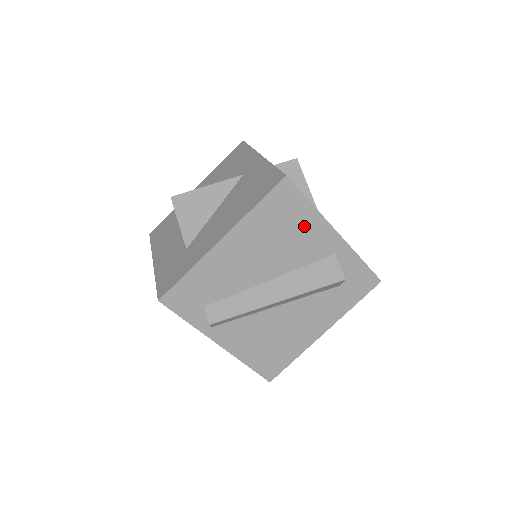
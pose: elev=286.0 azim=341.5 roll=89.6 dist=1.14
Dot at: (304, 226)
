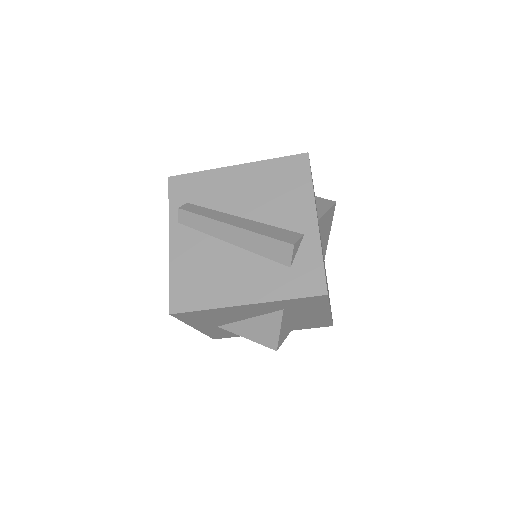
Dot at: (296, 195)
